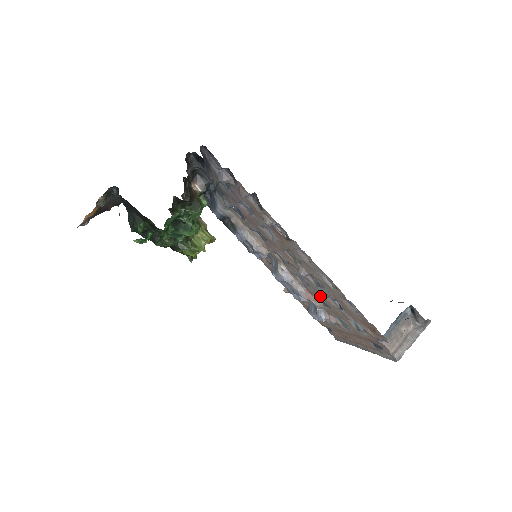
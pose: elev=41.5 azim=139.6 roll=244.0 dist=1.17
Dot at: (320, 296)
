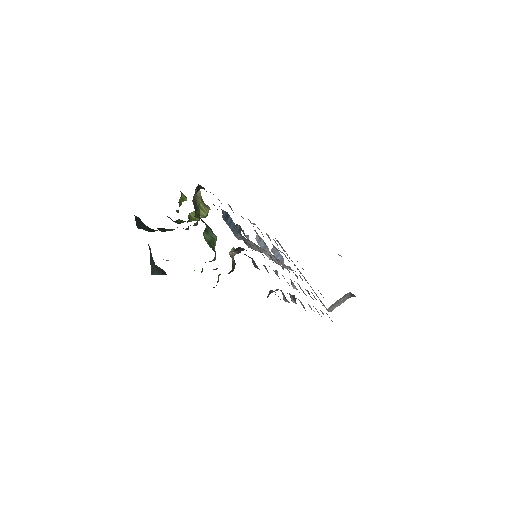
Dot at: occluded
